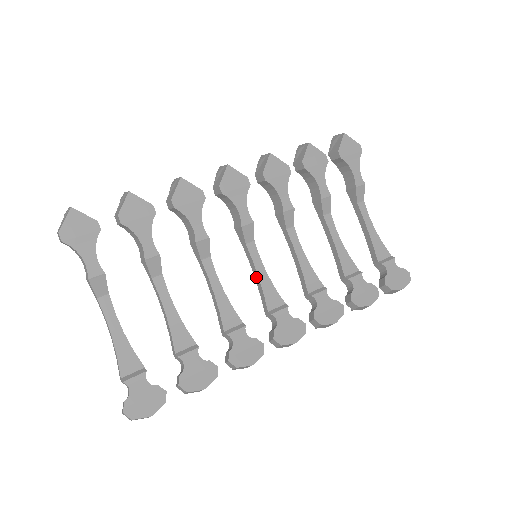
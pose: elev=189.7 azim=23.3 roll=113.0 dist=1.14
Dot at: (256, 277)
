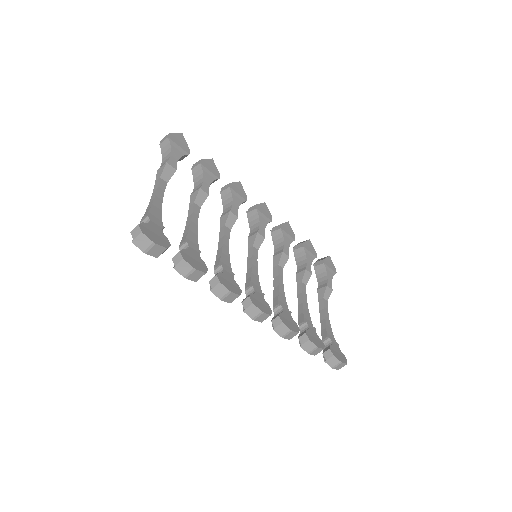
Dot at: (249, 268)
